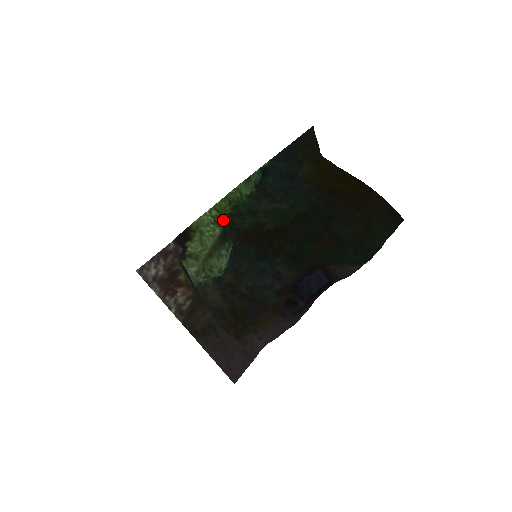
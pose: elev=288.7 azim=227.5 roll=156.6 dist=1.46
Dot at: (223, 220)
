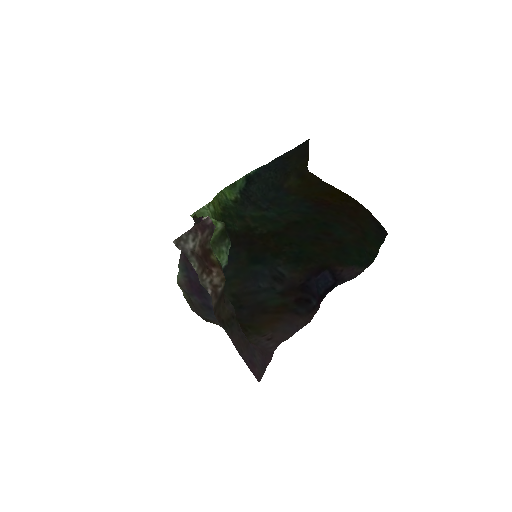
Dot at: (217, 218)
